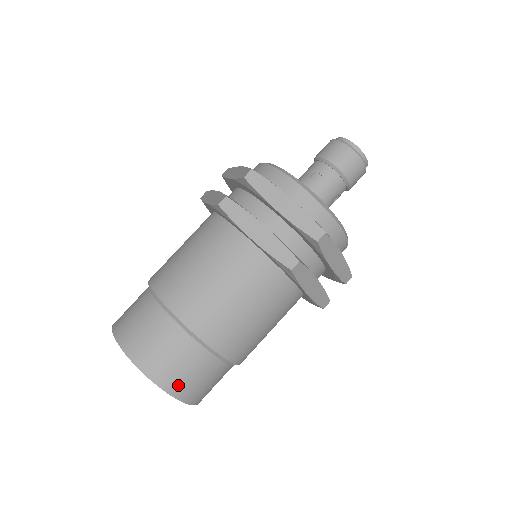
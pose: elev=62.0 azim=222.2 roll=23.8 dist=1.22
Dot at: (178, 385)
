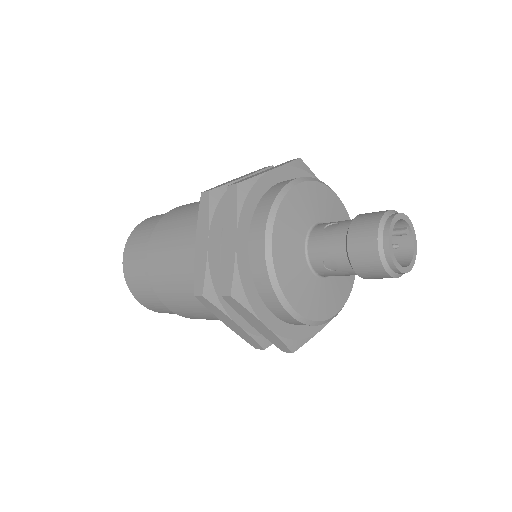
Dot at: occluded
